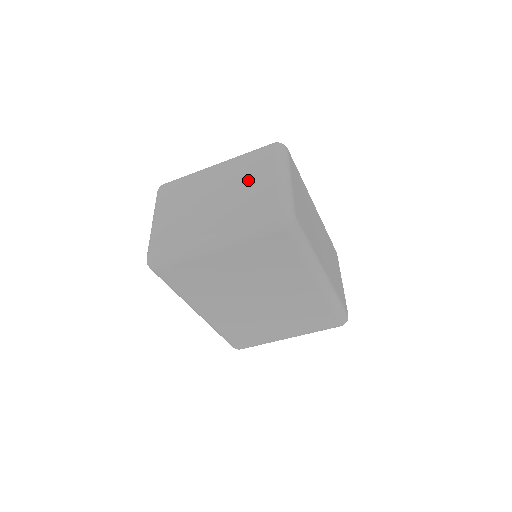
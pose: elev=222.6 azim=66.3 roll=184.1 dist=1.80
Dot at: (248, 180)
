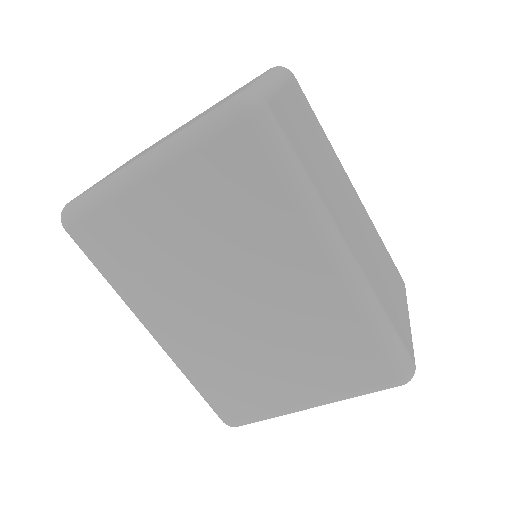
Dot at: (221, 101)
